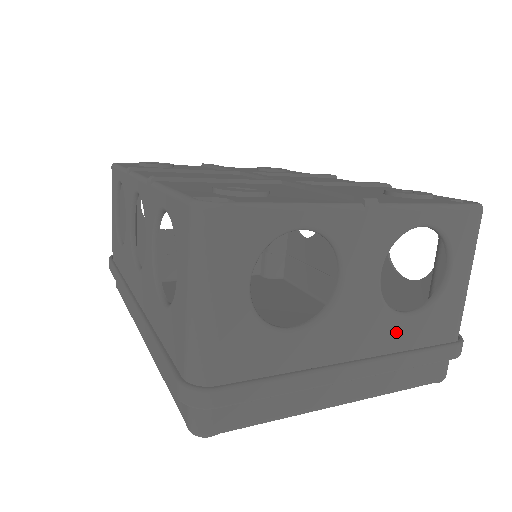
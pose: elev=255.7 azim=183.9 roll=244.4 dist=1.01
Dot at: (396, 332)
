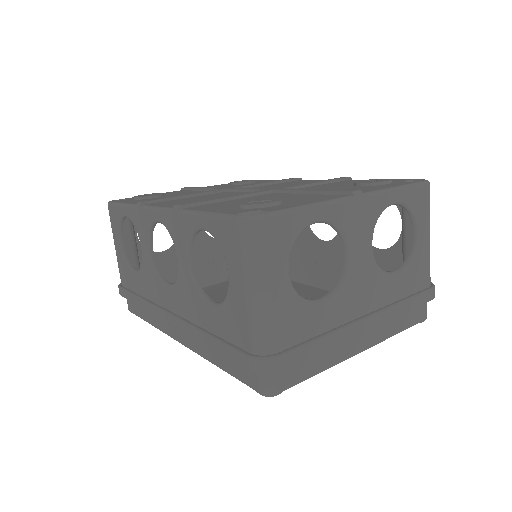
Dot at: (389, 288)
